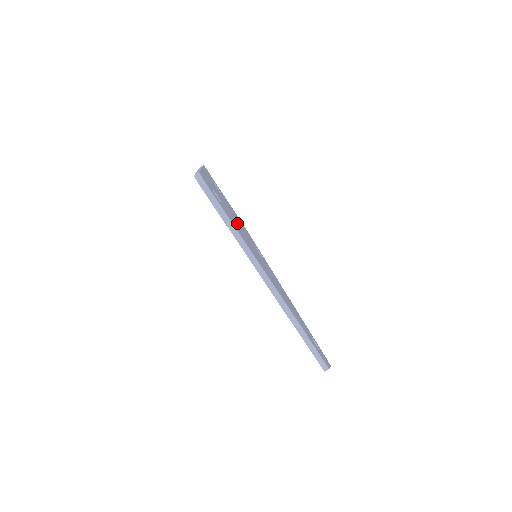
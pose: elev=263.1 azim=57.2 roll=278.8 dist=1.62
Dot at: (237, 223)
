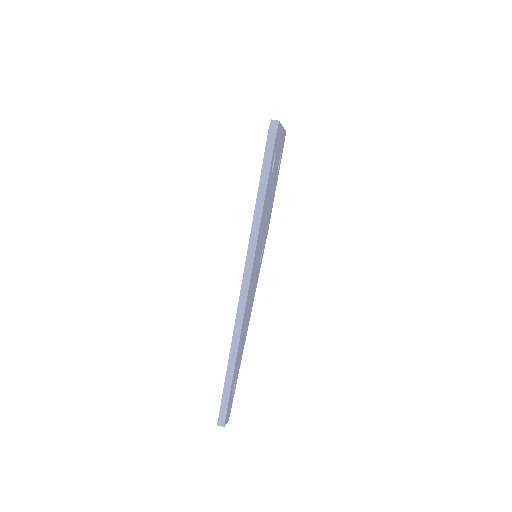
Dot at: occluded
